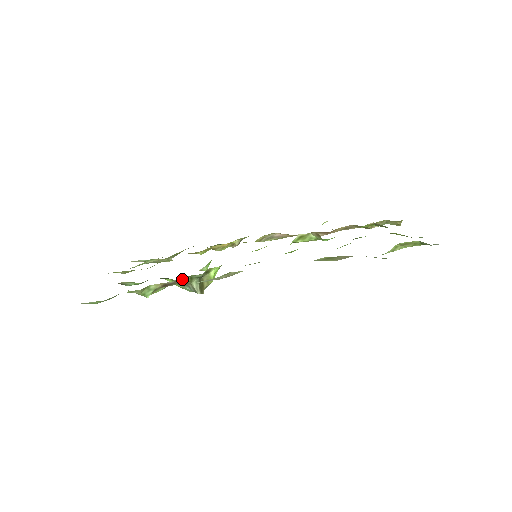
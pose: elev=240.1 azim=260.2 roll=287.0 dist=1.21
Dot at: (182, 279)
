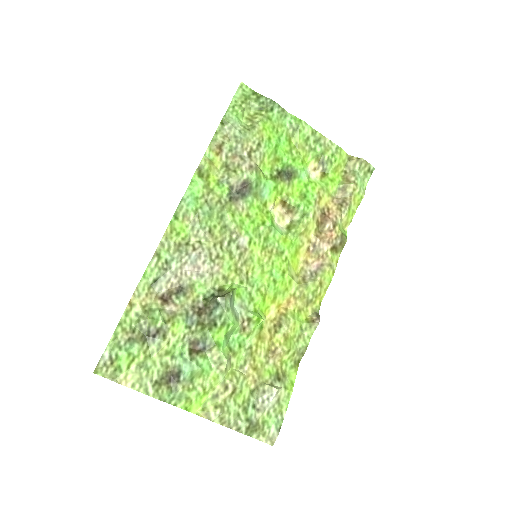
Dot at: (199, 307)
